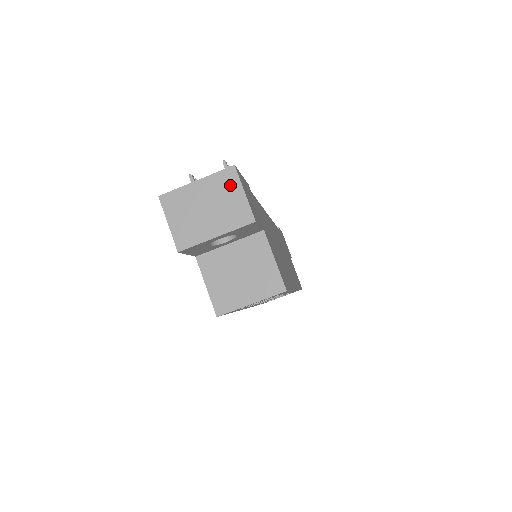
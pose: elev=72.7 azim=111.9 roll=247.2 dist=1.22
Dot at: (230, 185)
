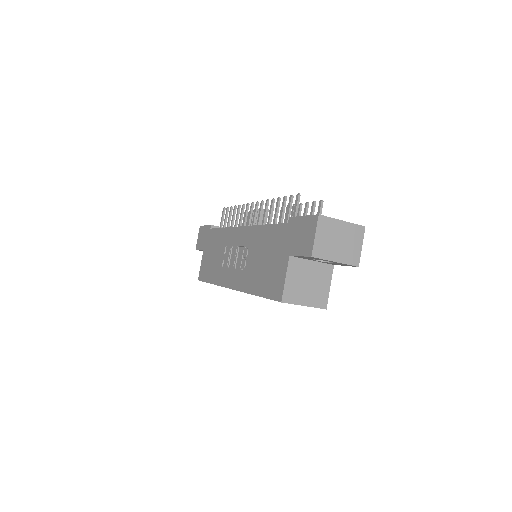
Dot at: (358, 236)
